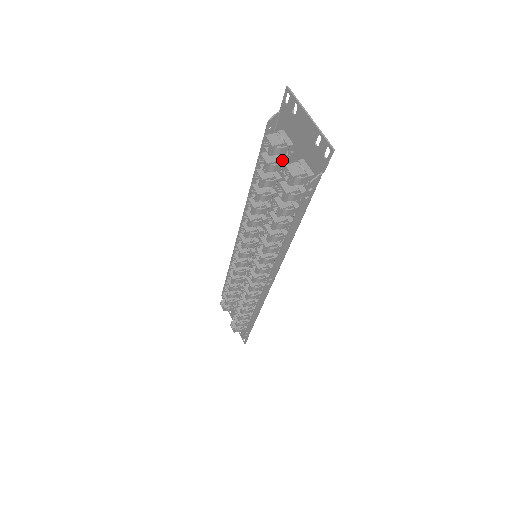
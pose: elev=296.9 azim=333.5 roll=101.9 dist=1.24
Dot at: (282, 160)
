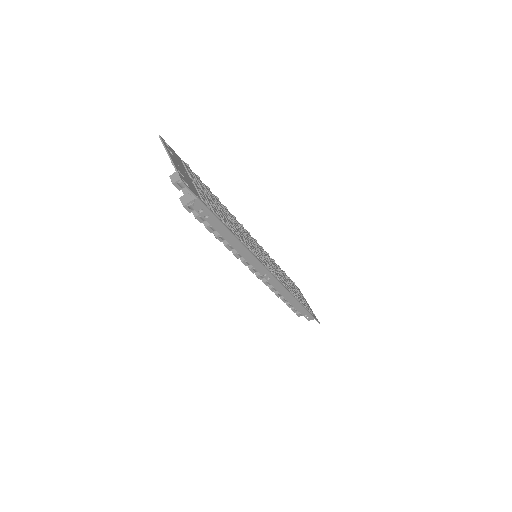
Dot at: occluded
